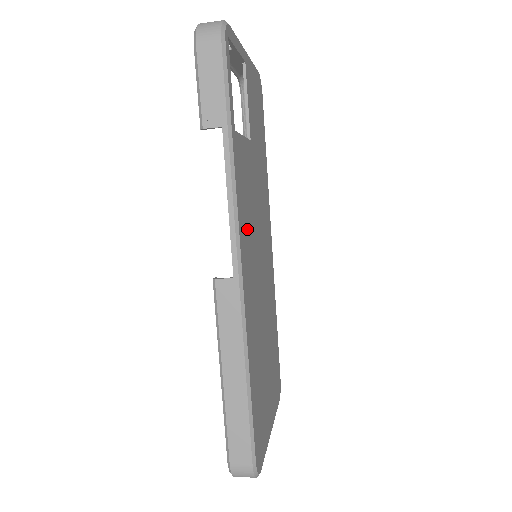
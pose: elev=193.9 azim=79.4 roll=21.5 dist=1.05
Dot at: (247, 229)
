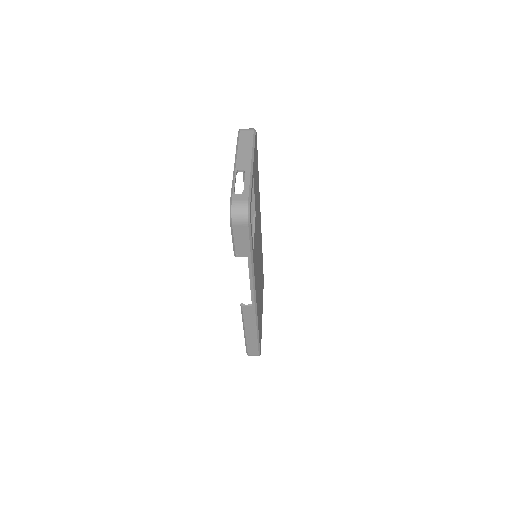
Dot at: (256, 273)
